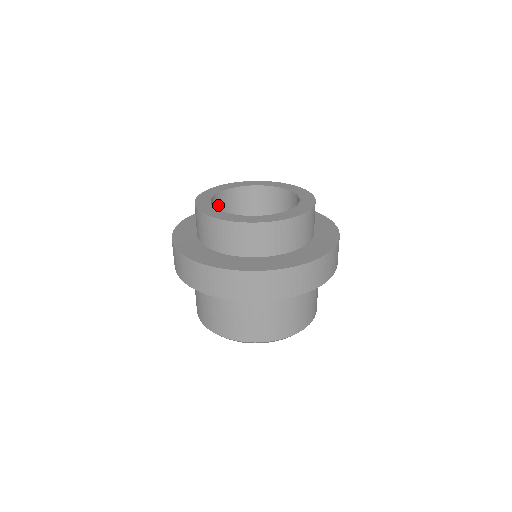
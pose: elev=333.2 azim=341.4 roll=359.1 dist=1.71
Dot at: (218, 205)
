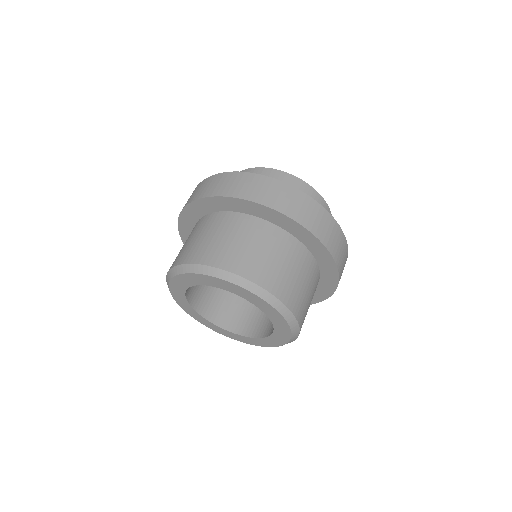
Dot at: occluded
